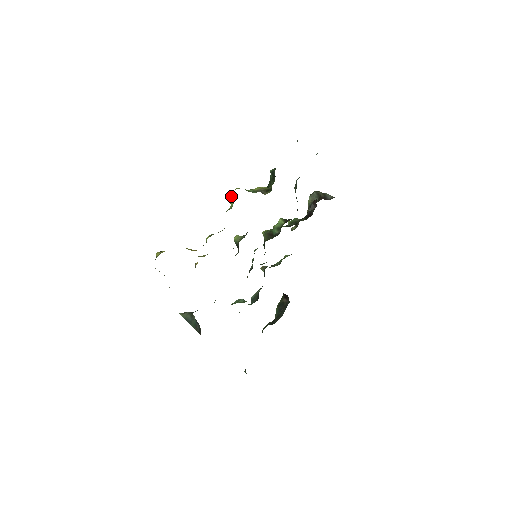
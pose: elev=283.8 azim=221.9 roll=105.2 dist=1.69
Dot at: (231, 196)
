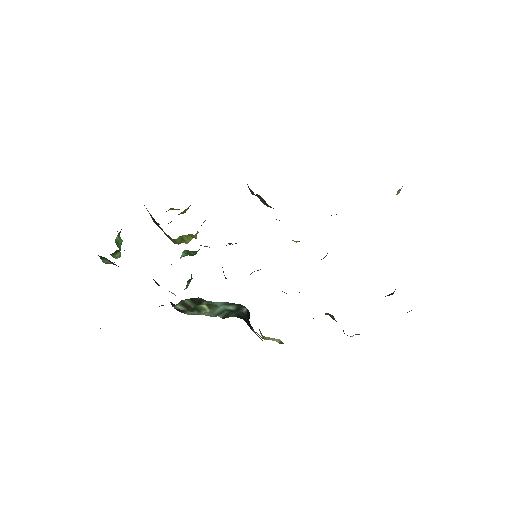
Dot at: occluded
